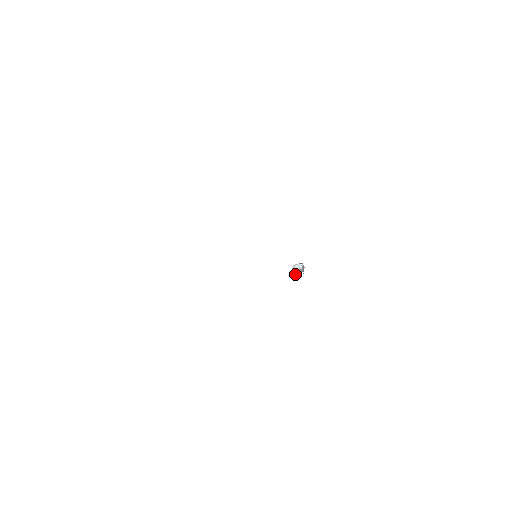
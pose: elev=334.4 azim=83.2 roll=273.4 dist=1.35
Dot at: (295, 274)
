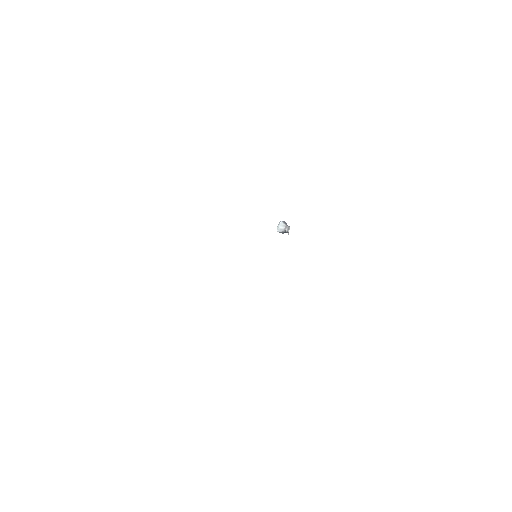
Dot at: occluded
